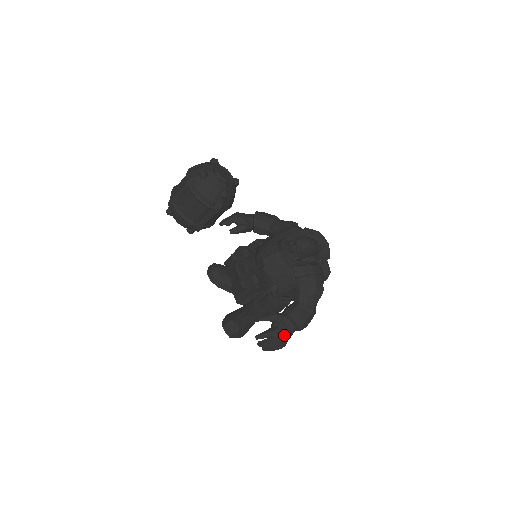
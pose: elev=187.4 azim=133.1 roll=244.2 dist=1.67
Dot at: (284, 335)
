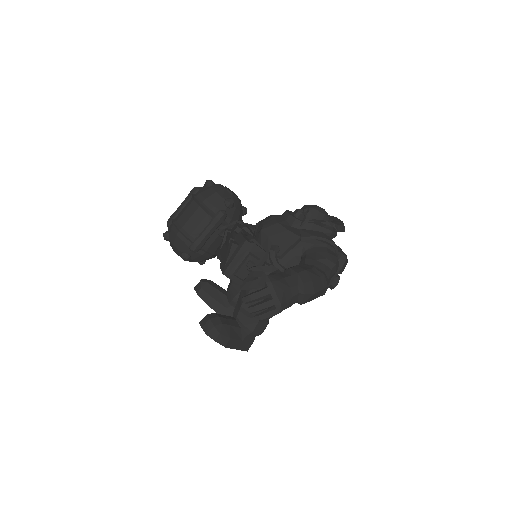
Dot at: (281, 287)
